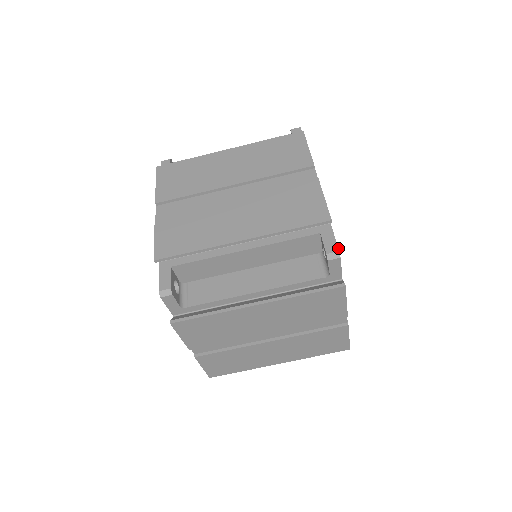
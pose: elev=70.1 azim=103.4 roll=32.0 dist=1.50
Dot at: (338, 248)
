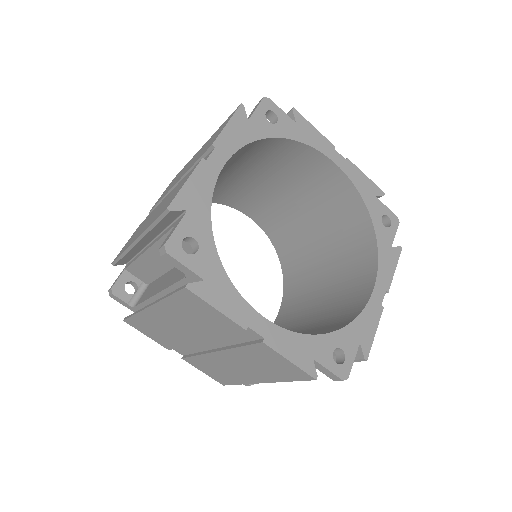
Dot at: (166, 241)
